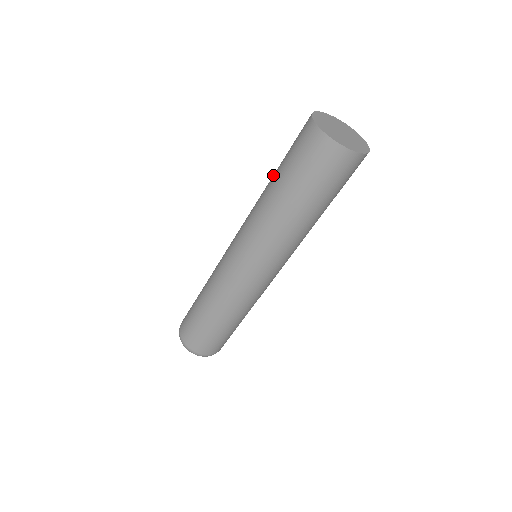
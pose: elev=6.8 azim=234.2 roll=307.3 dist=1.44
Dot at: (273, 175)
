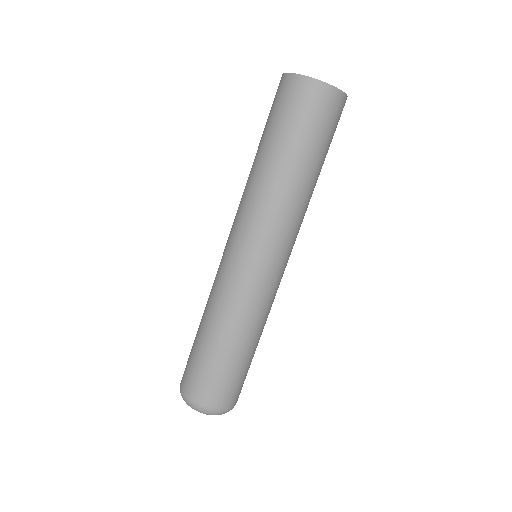
Dot at: occluded
